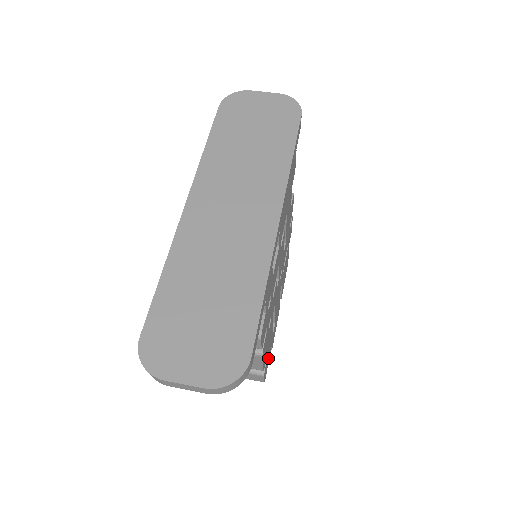
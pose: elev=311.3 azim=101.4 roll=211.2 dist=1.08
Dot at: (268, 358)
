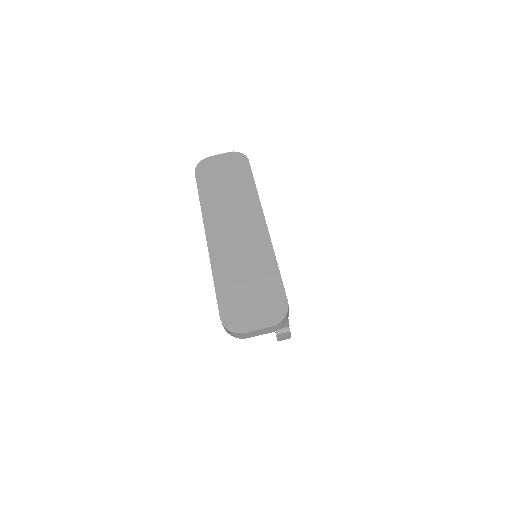
Dot at: occluded
